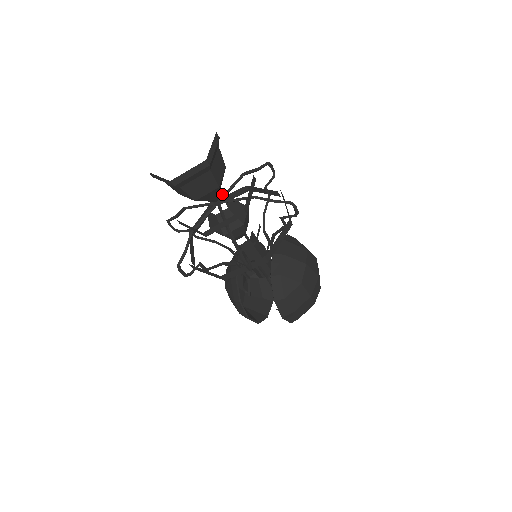
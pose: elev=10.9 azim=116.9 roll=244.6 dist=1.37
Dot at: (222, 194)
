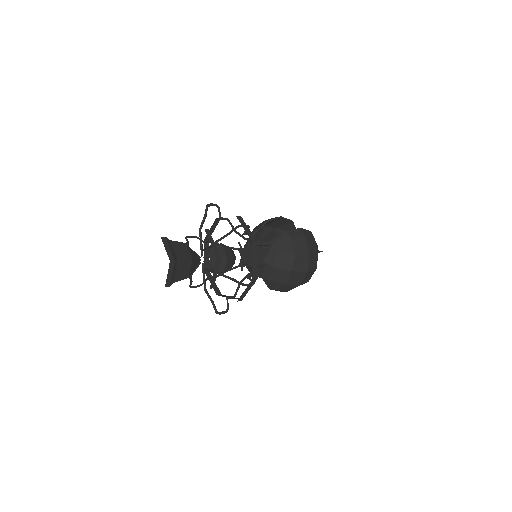
Dot at: (220, 219)
